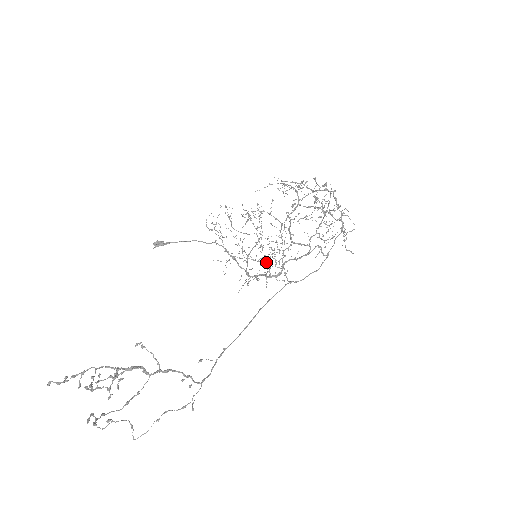
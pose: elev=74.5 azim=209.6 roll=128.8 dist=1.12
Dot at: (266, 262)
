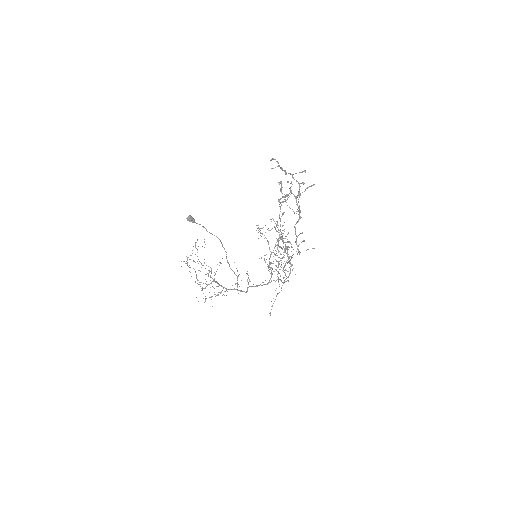
Dot at: occluded
